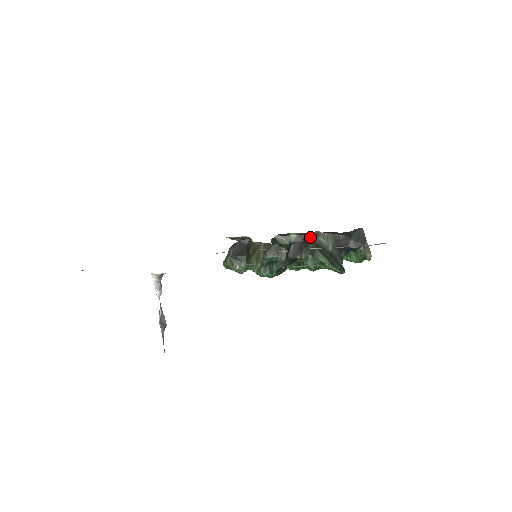
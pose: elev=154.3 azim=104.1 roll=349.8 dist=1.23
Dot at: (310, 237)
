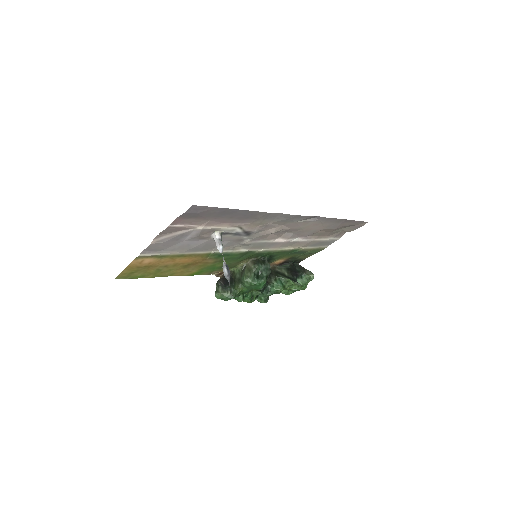
Dot at: occluded
